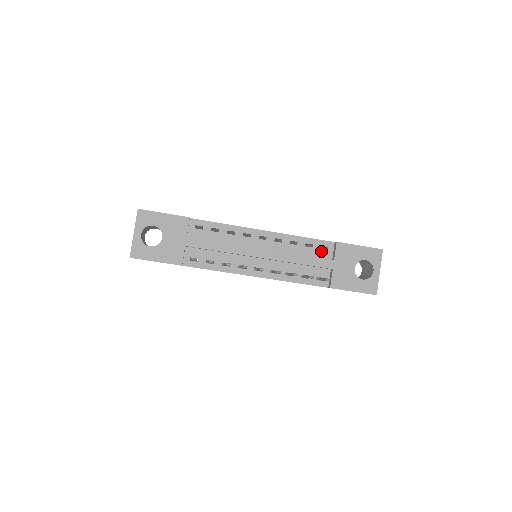
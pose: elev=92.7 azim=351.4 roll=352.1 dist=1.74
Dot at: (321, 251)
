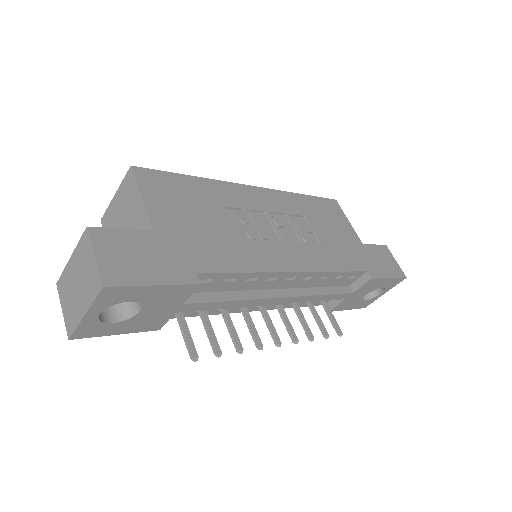
Dot at: (346, 280)
